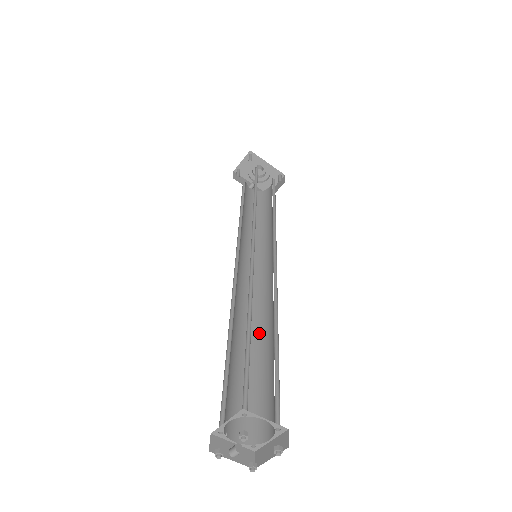
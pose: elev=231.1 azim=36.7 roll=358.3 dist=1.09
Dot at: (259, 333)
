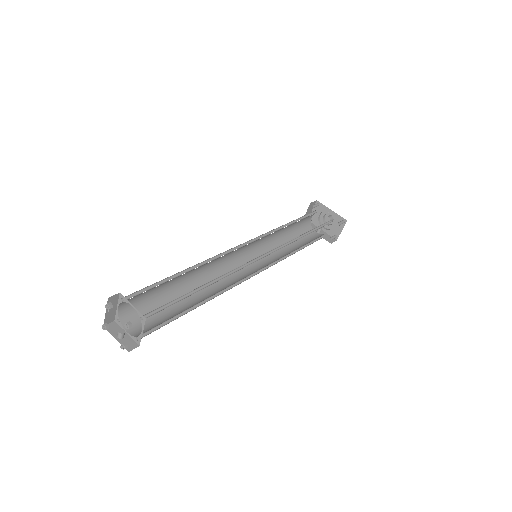
Dot at: (213, 295)
